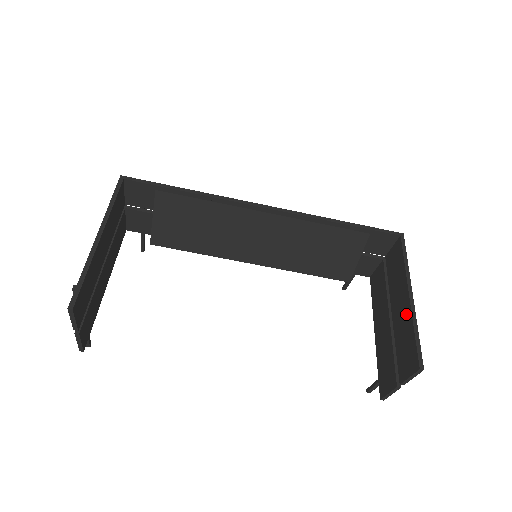
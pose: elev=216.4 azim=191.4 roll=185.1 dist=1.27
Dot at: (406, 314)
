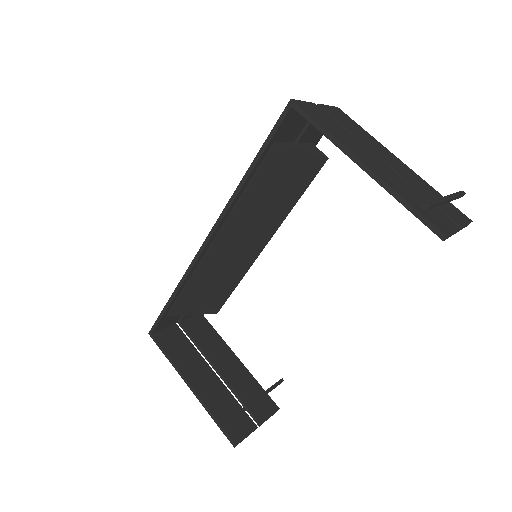
Dot at: occluded
